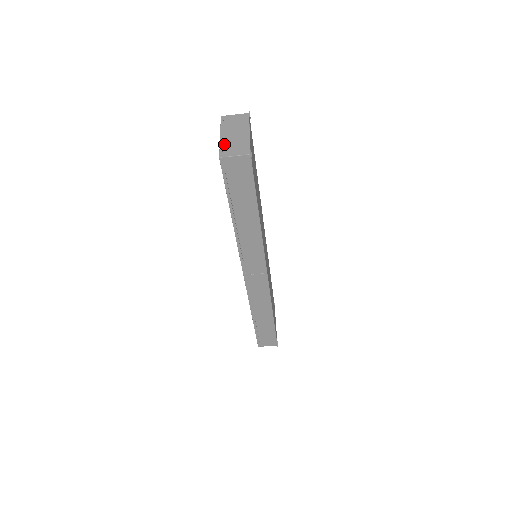
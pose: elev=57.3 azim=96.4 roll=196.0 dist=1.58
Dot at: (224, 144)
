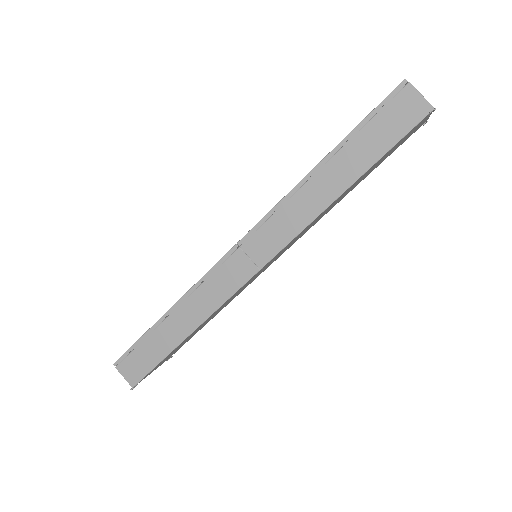
Dot at: occluded
